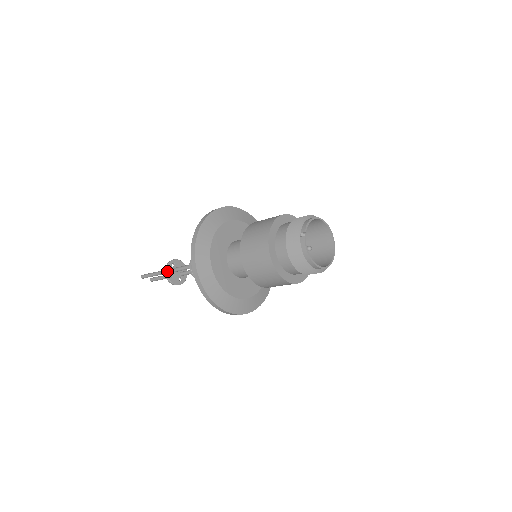
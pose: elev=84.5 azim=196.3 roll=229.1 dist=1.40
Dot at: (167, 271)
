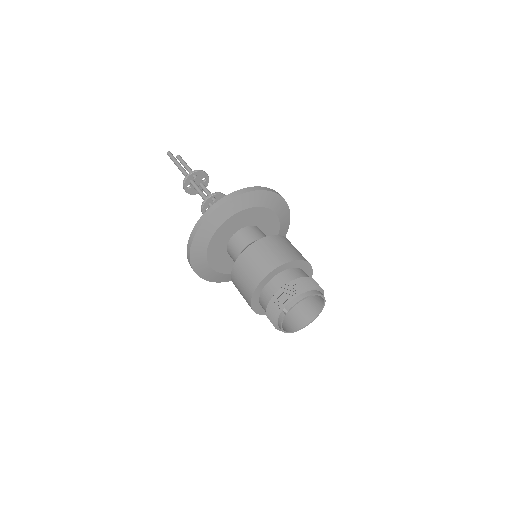
Dot at: (185, 182)
